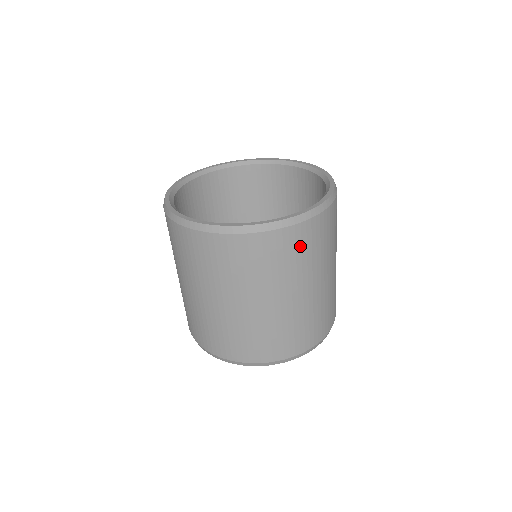
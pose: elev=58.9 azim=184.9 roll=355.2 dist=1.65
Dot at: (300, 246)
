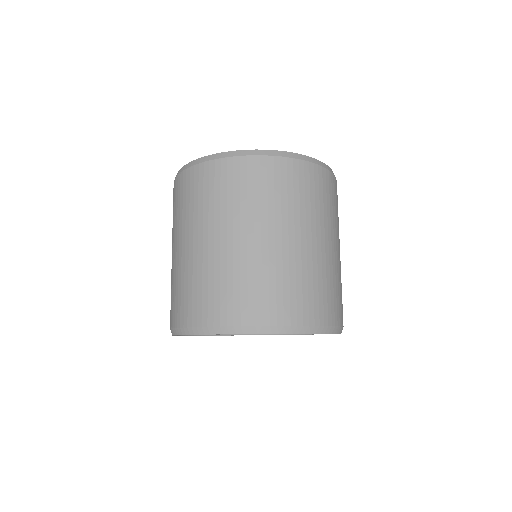
Dot at: (213, 184)
